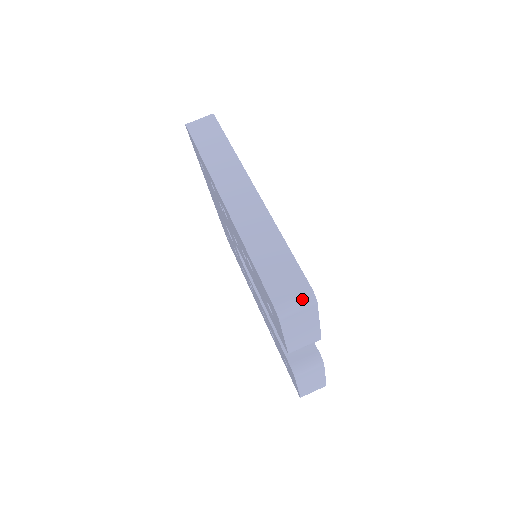
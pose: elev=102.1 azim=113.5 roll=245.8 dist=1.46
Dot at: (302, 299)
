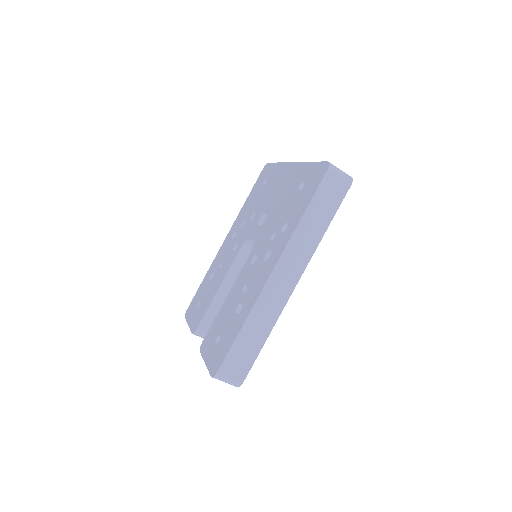
Dot at: (232, 383)
